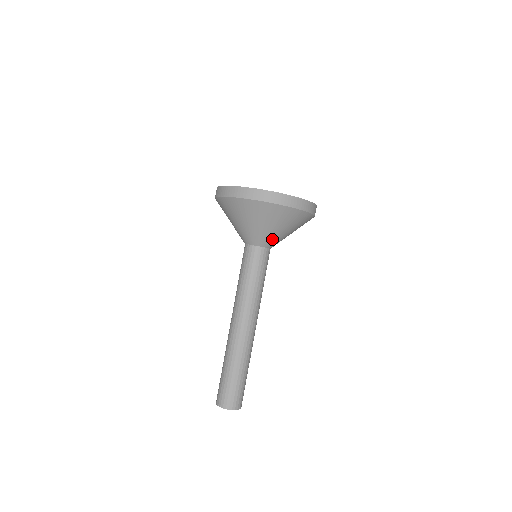
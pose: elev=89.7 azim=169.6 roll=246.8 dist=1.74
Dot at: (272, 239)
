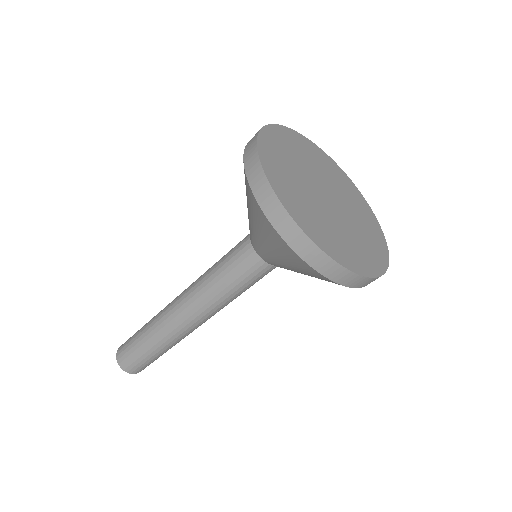
Dot at: occluded
